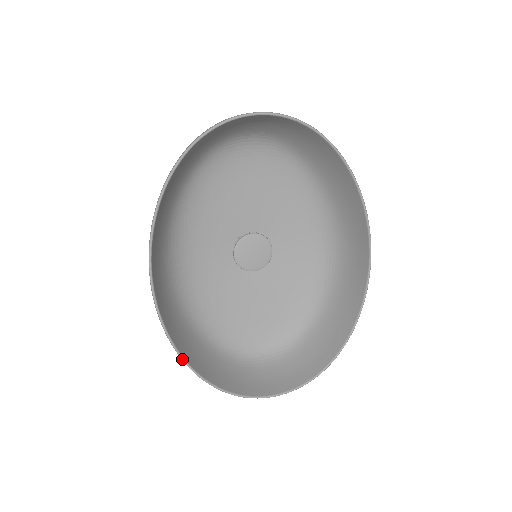
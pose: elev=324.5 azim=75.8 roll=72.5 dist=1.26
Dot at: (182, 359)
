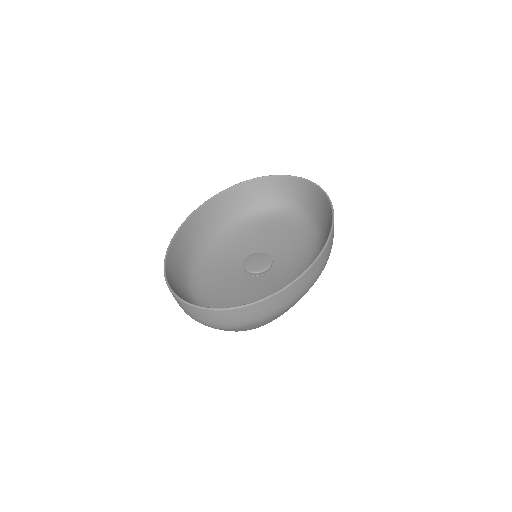
Dot at: (165, 259)
